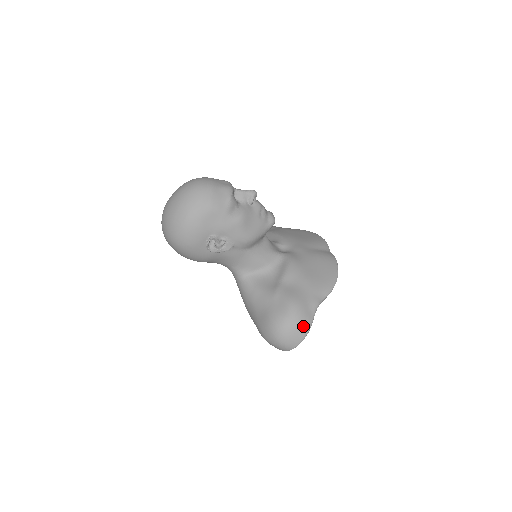
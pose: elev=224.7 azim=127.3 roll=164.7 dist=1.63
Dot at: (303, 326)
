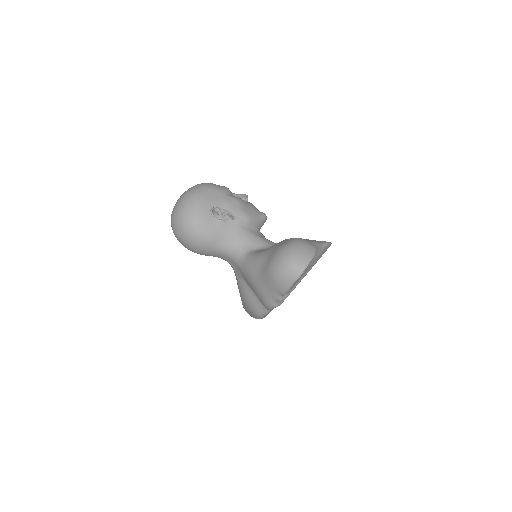
Dot at: (308, 247)
